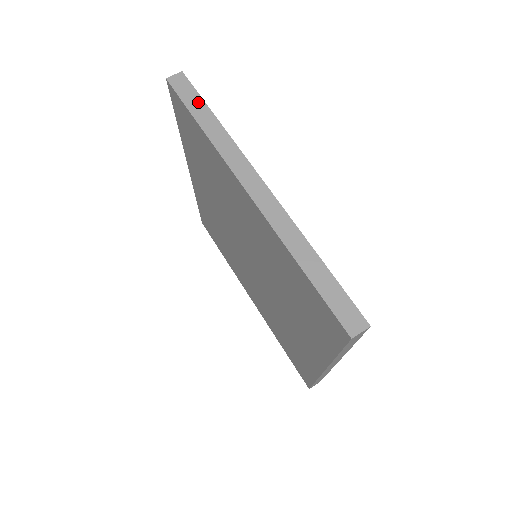
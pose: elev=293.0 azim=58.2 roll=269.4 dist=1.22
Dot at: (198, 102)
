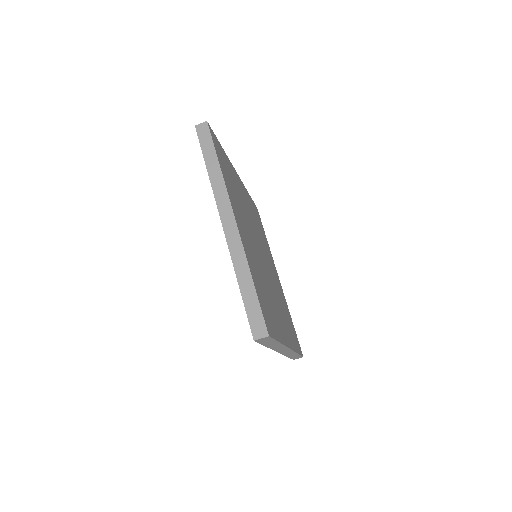
Dot at: (272, 342)
